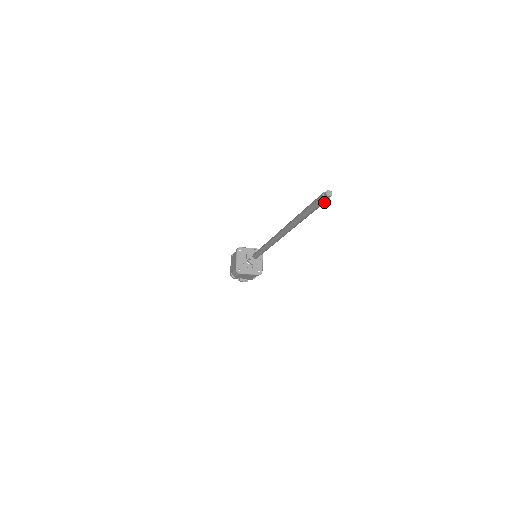
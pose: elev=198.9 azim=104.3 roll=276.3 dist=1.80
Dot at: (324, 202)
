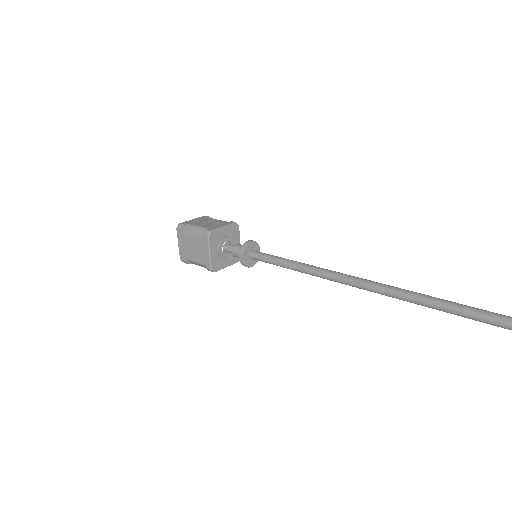
Dot at: out of frame
